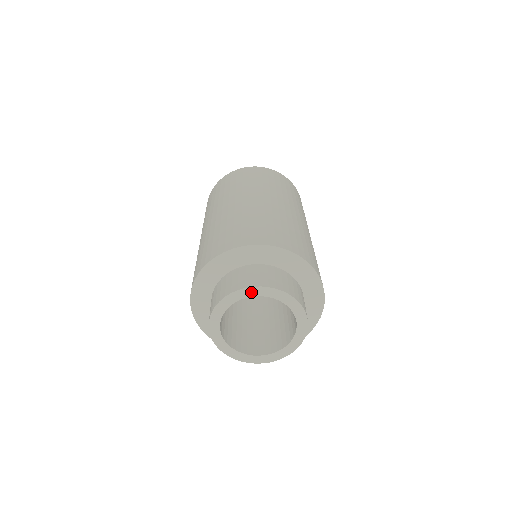
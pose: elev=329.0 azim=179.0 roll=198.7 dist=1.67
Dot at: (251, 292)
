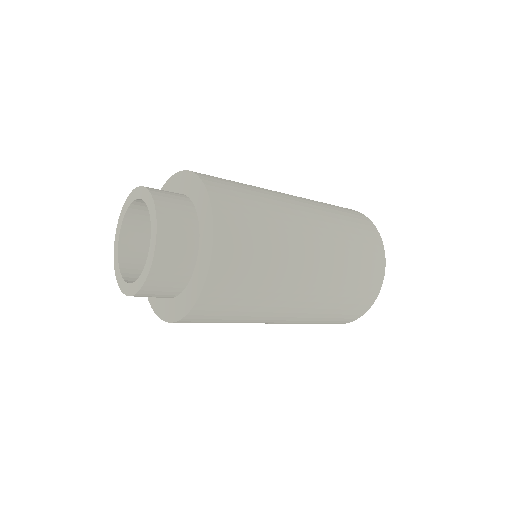
Dot at: (133, 197)
